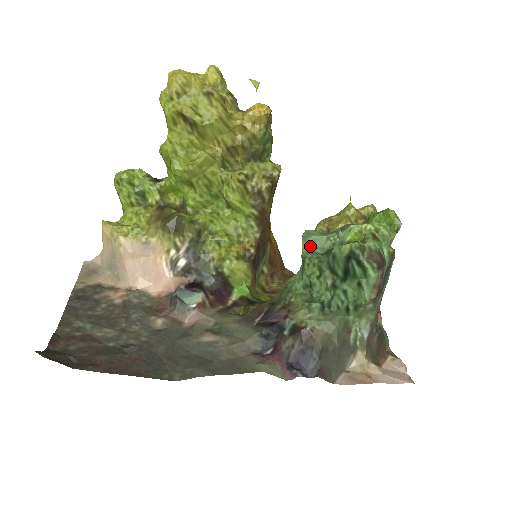
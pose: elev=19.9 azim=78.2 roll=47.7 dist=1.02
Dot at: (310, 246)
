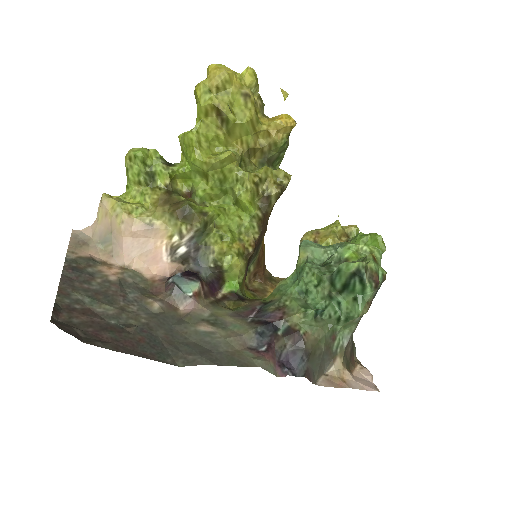
Dot at: (309, 256)
